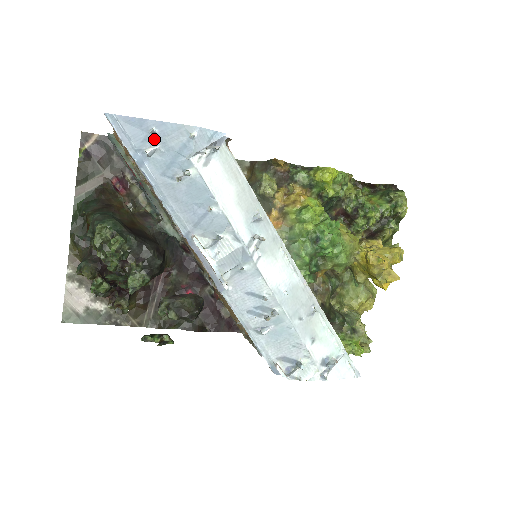
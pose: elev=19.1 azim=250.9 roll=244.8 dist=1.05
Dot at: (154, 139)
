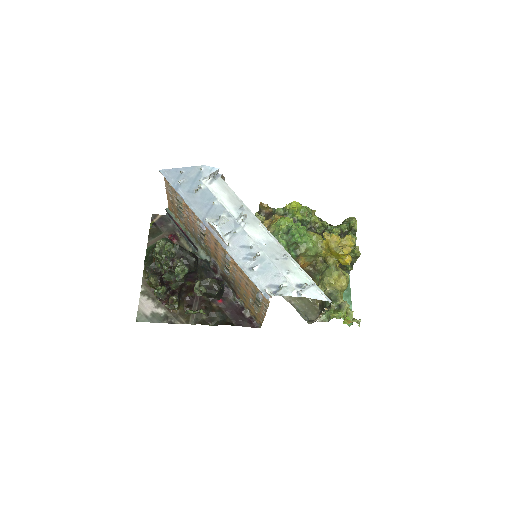
Dot at: (183, 176)
